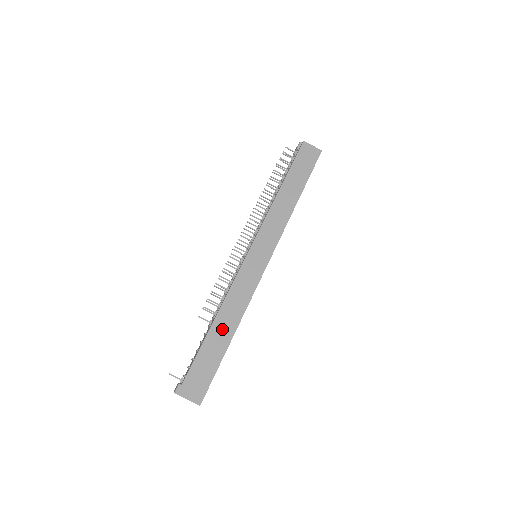
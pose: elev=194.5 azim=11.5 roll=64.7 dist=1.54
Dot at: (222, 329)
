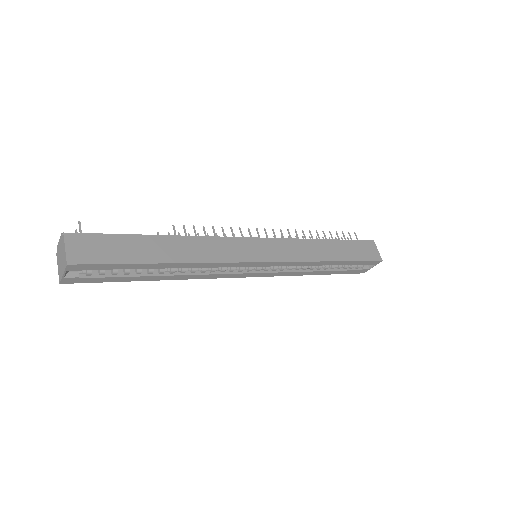
Dot at: (169, 248)
